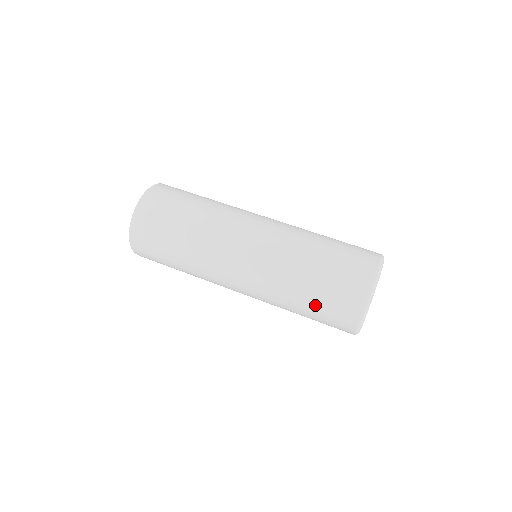
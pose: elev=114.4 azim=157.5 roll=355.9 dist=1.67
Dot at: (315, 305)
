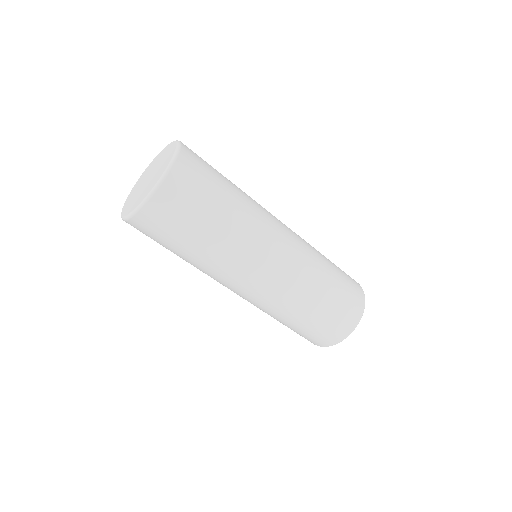
Dot at: occluded
